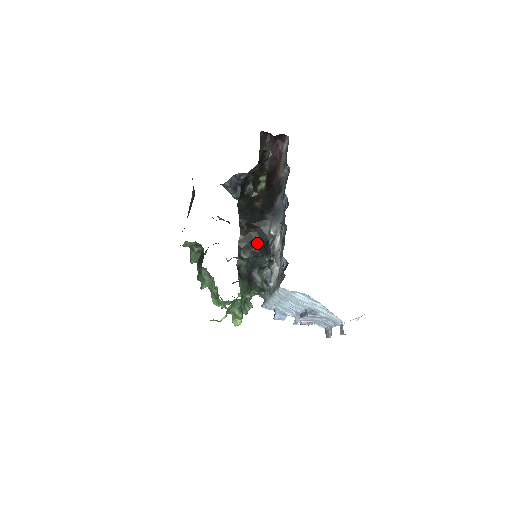
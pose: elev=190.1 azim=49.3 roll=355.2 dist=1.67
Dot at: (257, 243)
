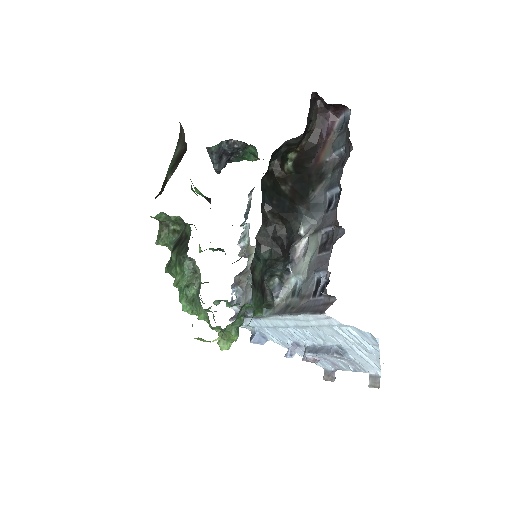
Dot at: (282, 242)
